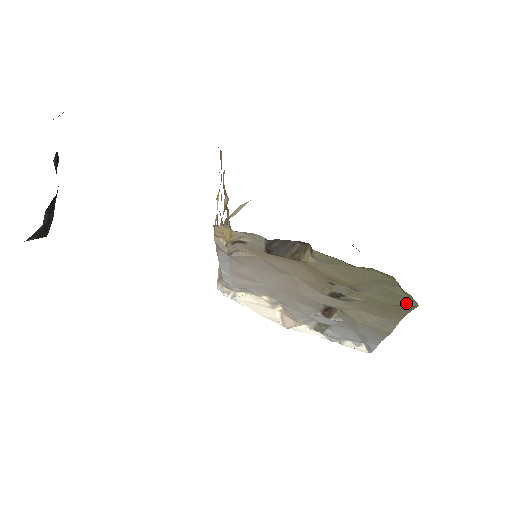
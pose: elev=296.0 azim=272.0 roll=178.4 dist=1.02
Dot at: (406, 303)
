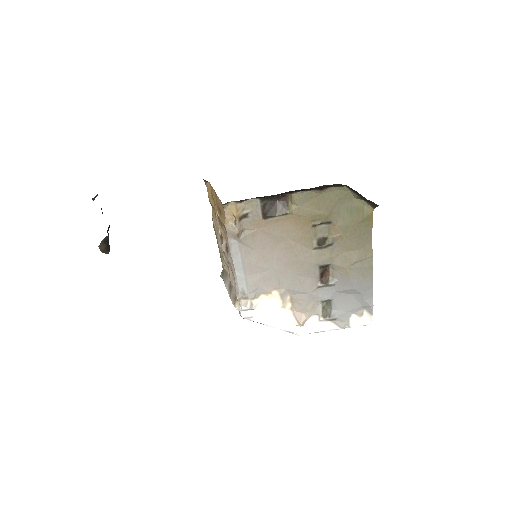
Dot at: (365, 213)
